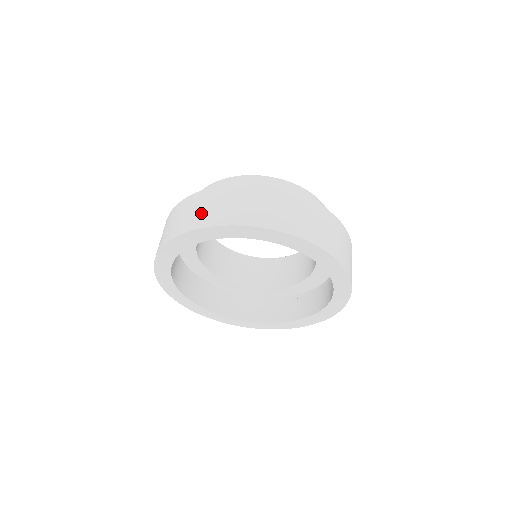
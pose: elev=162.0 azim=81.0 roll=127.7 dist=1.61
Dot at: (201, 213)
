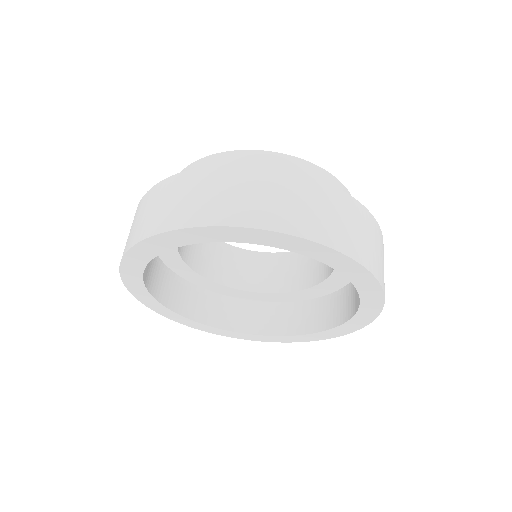
Dot at: (145, 219)
